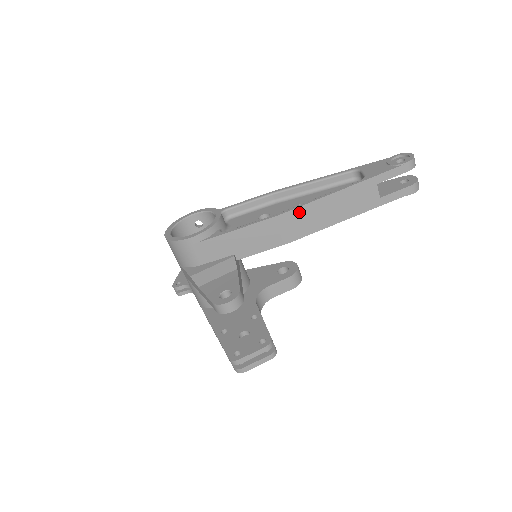
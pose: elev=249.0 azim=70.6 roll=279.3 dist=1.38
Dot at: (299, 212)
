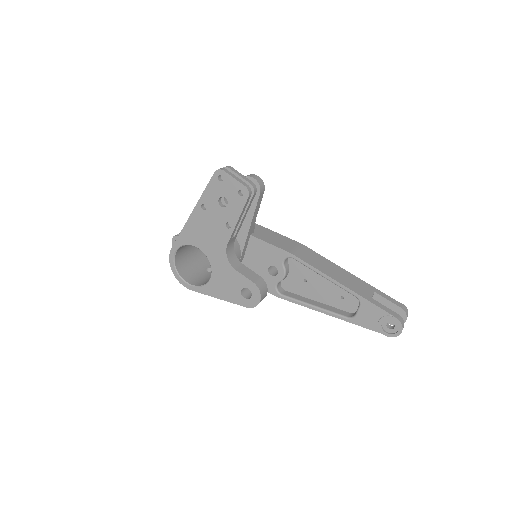
Dot at: (315, 254)
